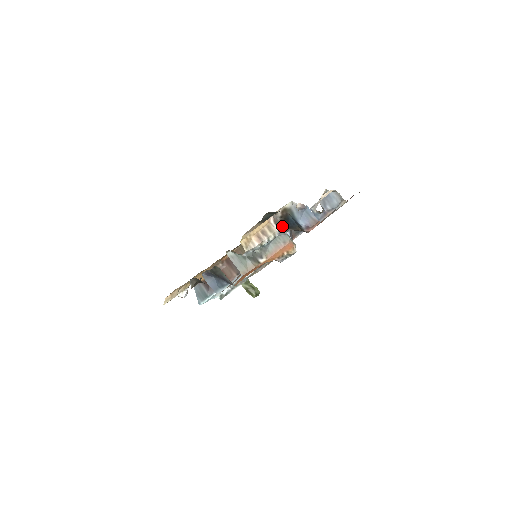
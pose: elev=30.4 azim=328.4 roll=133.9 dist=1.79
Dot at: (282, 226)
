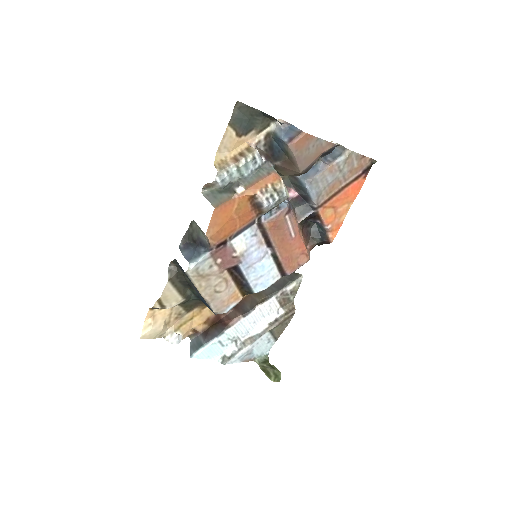
Dot at: (266, 157)
